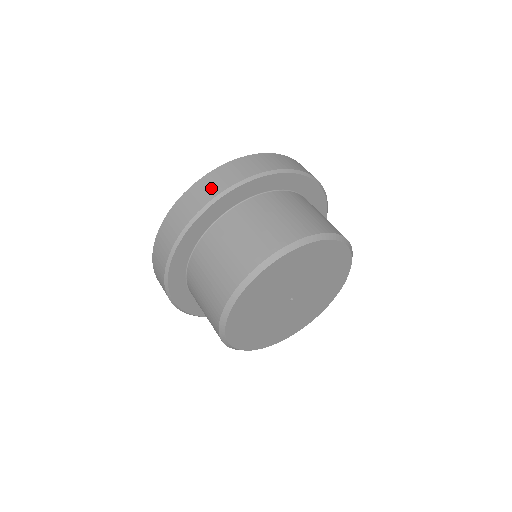
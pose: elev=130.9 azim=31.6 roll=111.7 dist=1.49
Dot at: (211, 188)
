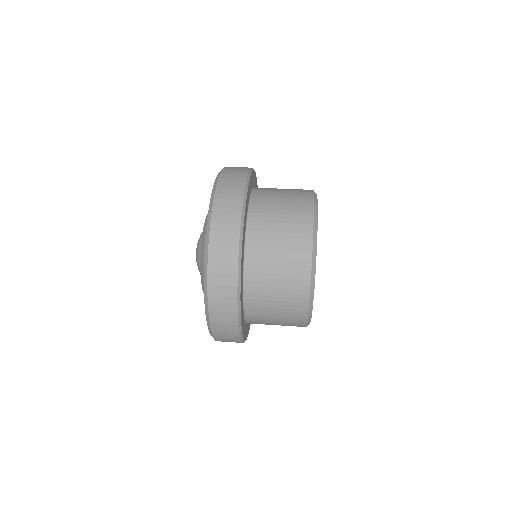
Dot at: (238, 172)
